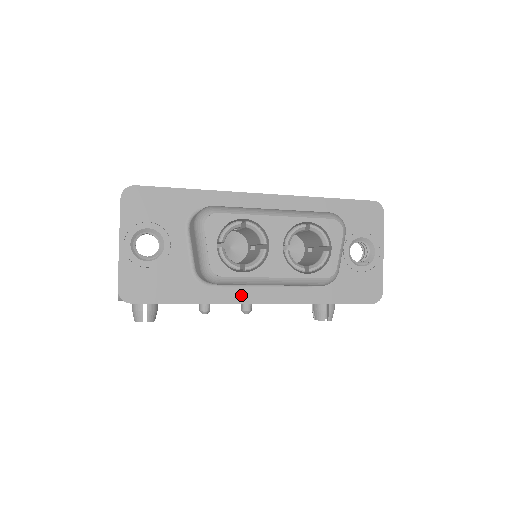
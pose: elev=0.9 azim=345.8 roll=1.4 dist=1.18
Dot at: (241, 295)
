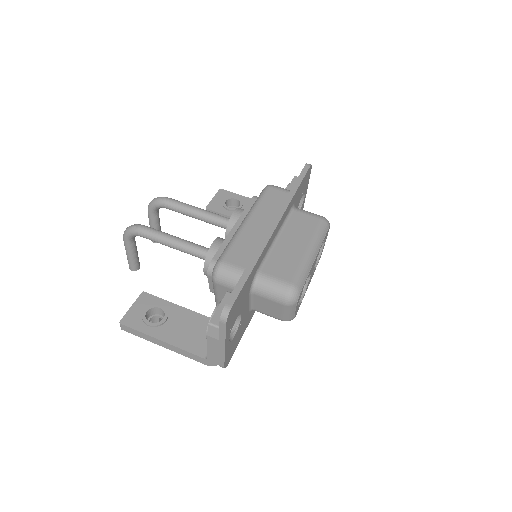
Dot at: occluded
